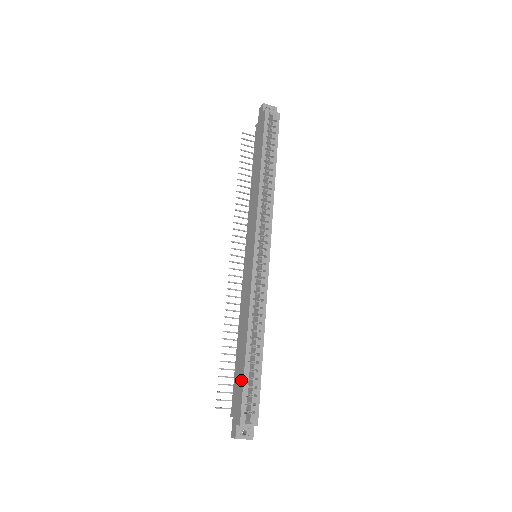
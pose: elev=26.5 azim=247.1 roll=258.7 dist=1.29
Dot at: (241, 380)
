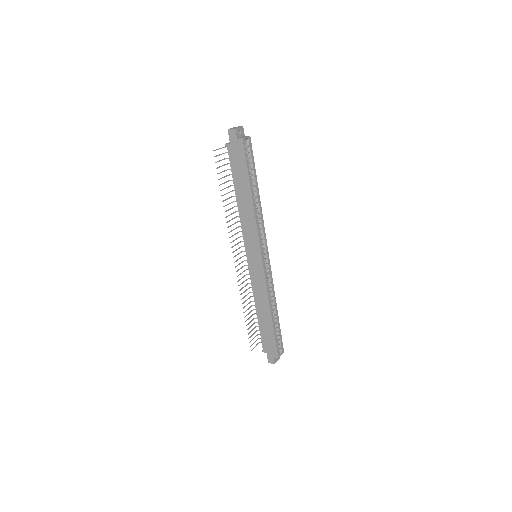
Dot at: (272, 336)
